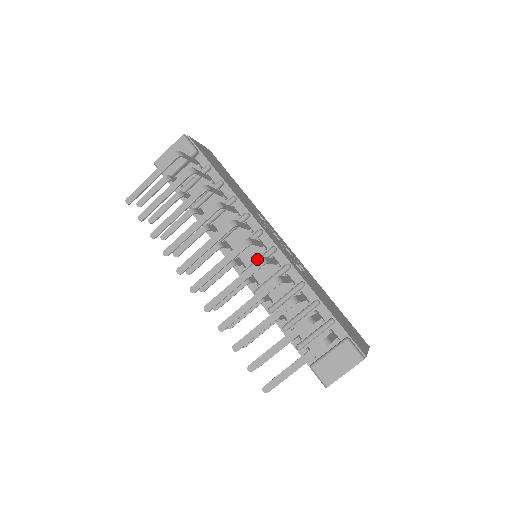
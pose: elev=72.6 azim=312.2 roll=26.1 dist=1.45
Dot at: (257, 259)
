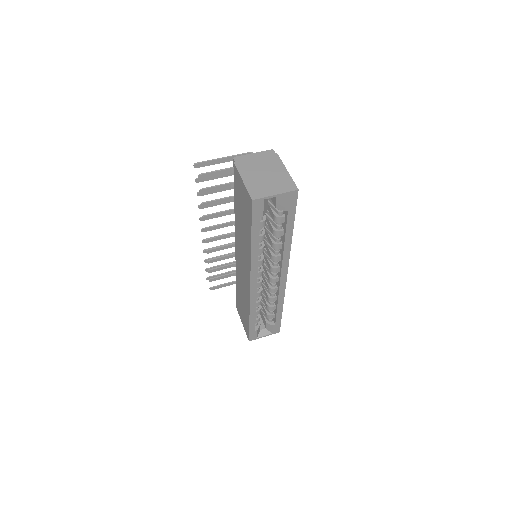
Dot at: occluded
